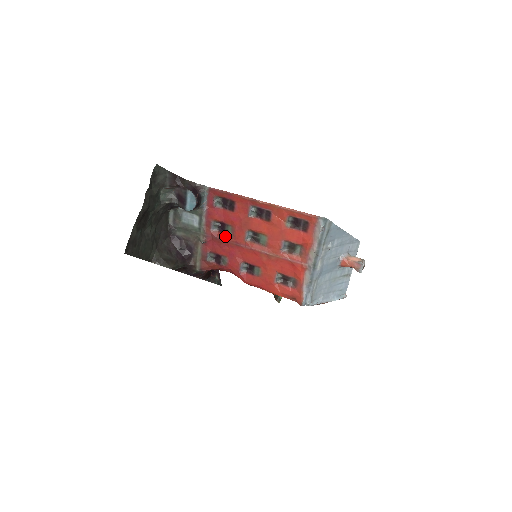
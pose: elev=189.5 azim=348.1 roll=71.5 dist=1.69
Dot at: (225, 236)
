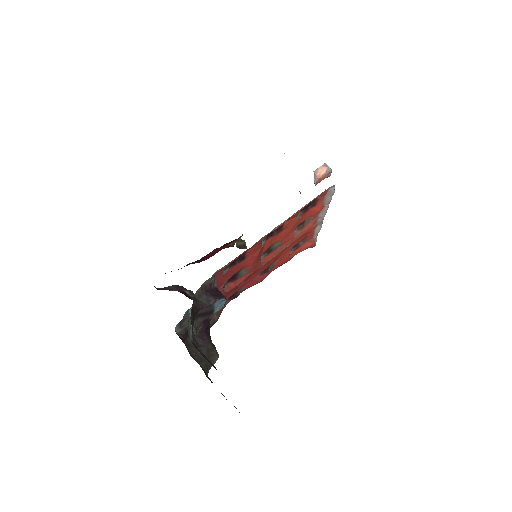
Dot at: (240, 280)
